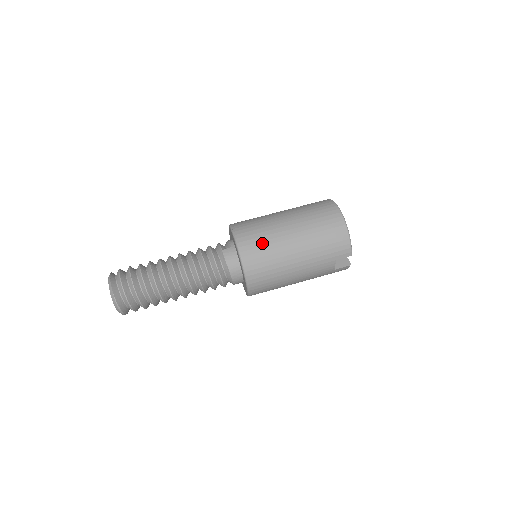
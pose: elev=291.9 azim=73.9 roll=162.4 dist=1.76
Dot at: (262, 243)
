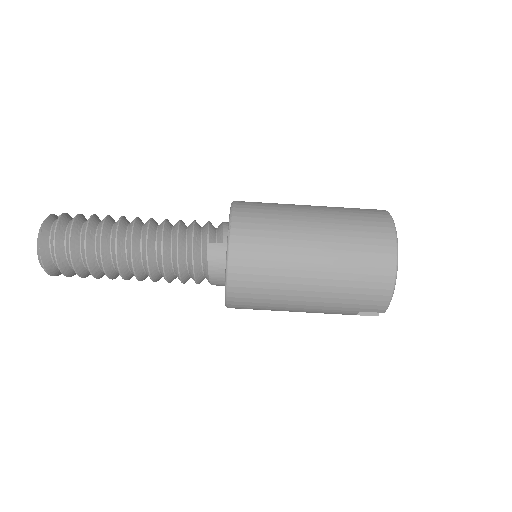
Dot at: (265, 263)
